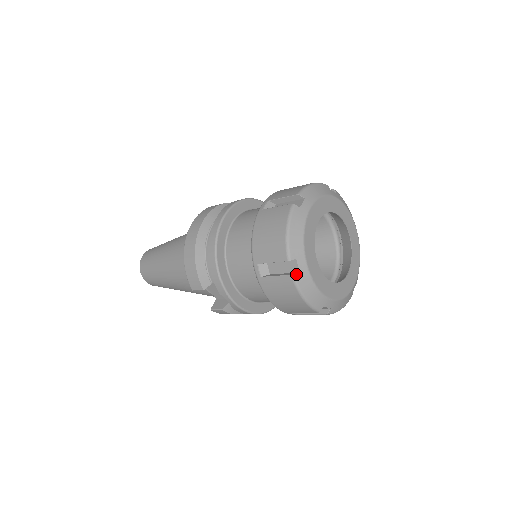
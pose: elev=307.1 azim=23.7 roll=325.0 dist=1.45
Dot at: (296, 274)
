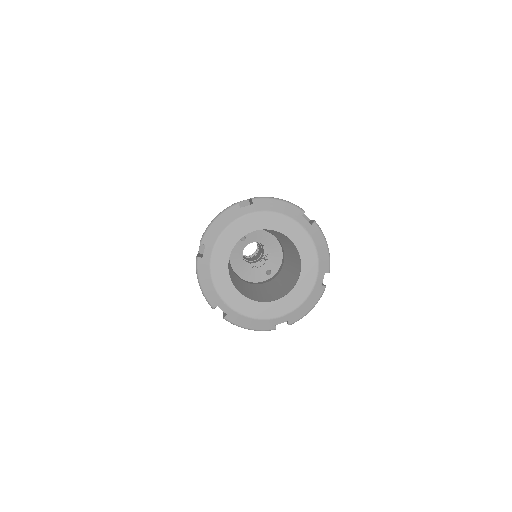
Dot at: (199, 258)
